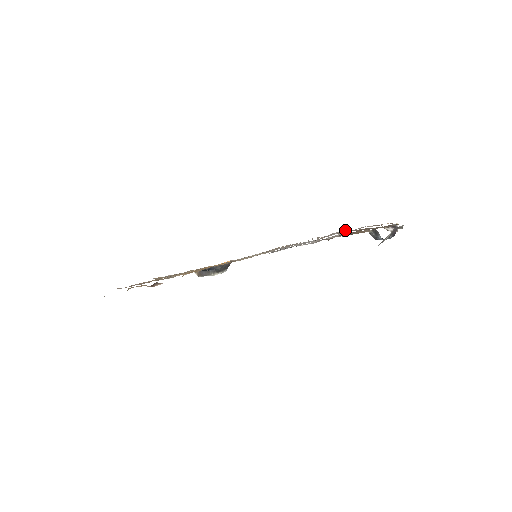
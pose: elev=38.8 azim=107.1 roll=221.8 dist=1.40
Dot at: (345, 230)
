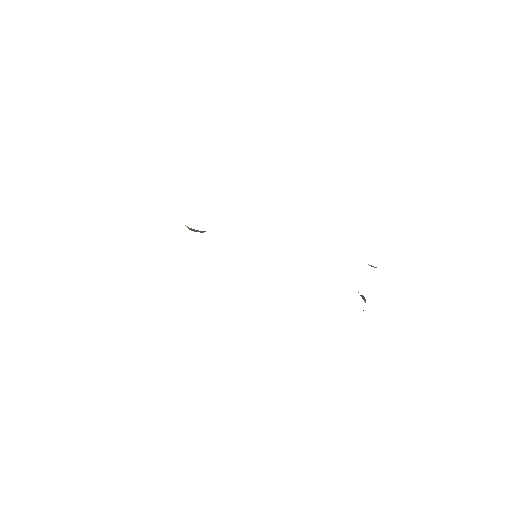
Dot at: occluded
